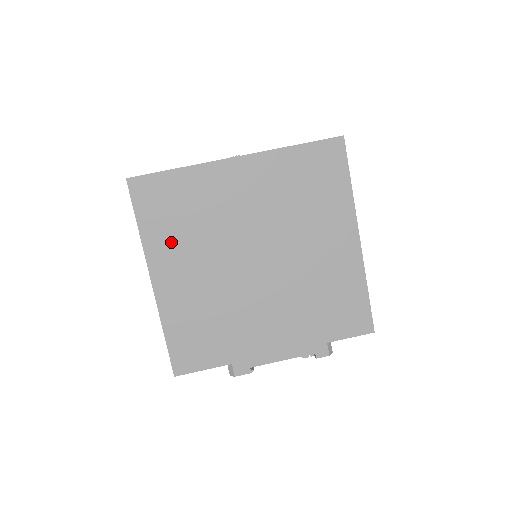
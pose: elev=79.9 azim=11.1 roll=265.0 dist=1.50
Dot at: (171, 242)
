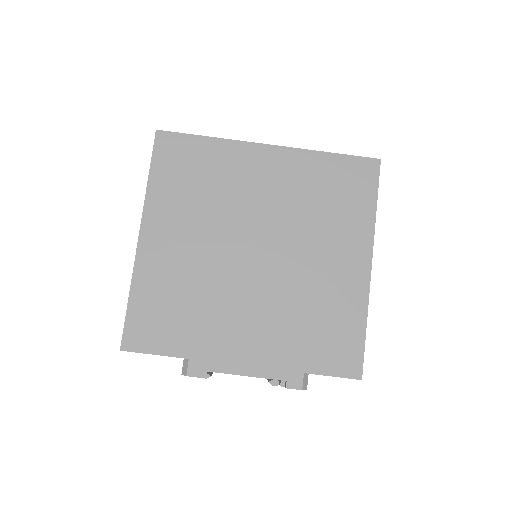
Dot at: (175, 203)
